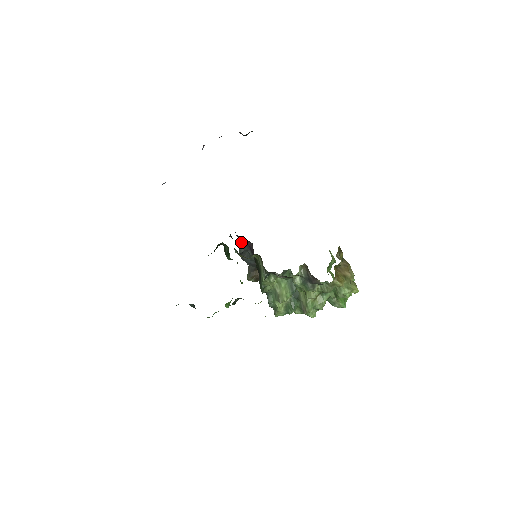
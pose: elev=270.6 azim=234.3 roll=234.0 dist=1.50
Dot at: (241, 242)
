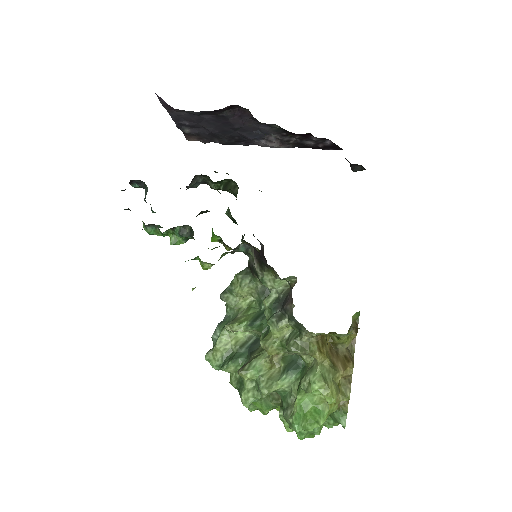
Dot at: occluded
